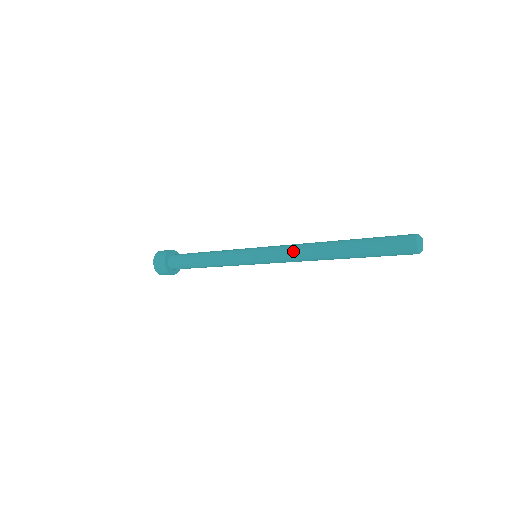
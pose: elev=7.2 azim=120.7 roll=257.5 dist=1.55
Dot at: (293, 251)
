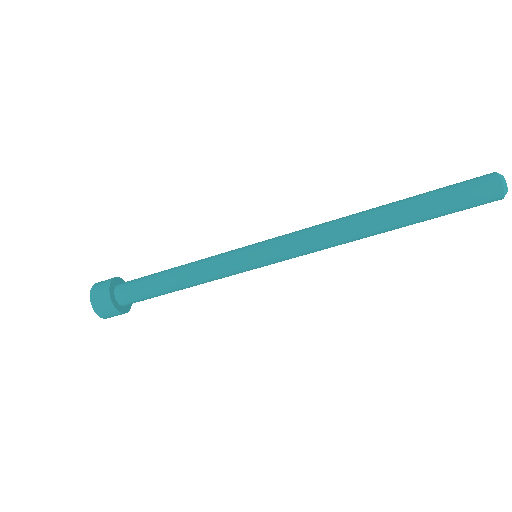
Dot at: (319, 238)
